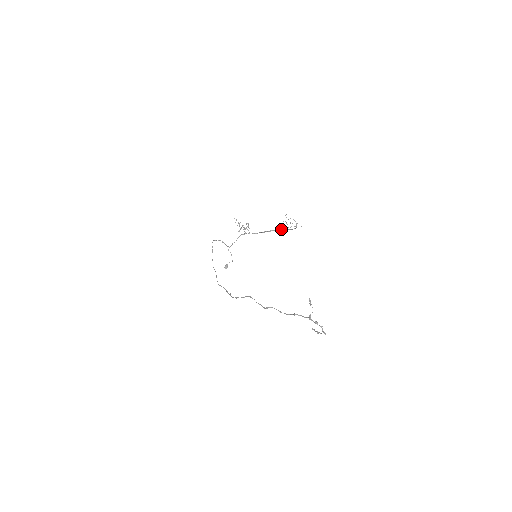
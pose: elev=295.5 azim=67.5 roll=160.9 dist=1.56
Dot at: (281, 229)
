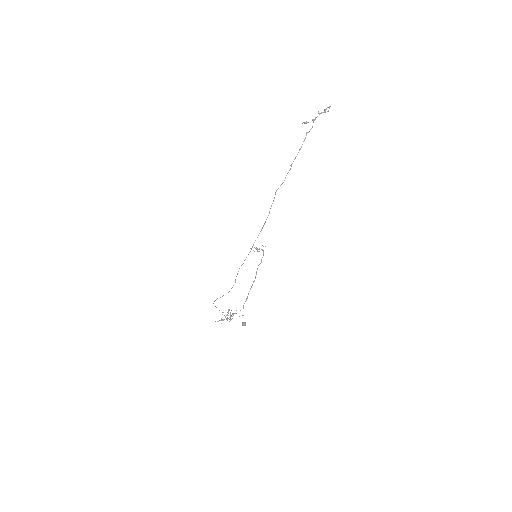
Dot at: occluded
